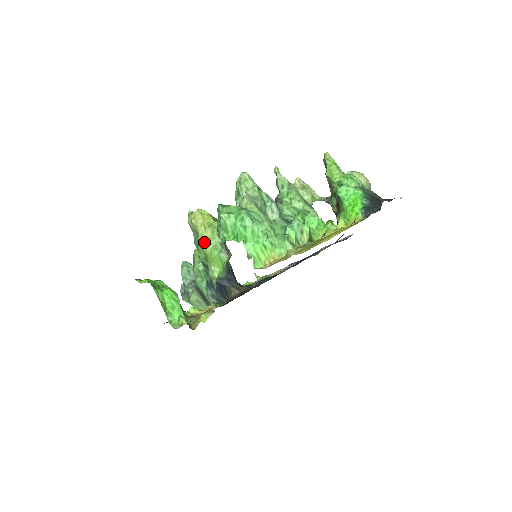
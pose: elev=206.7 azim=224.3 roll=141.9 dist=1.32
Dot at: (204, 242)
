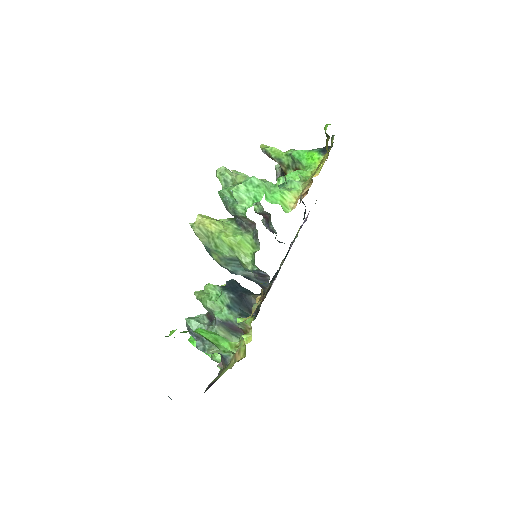
Dot at: (223, 233)
